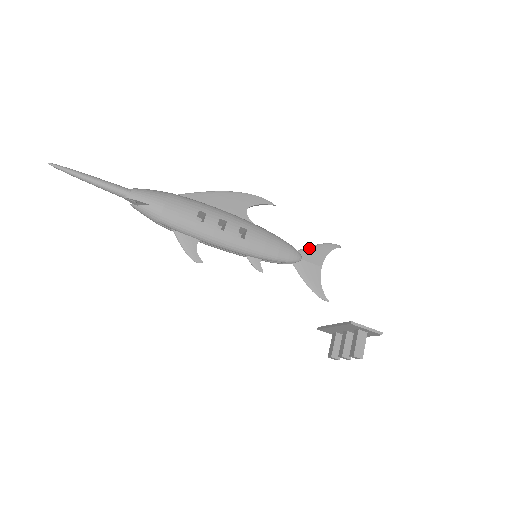
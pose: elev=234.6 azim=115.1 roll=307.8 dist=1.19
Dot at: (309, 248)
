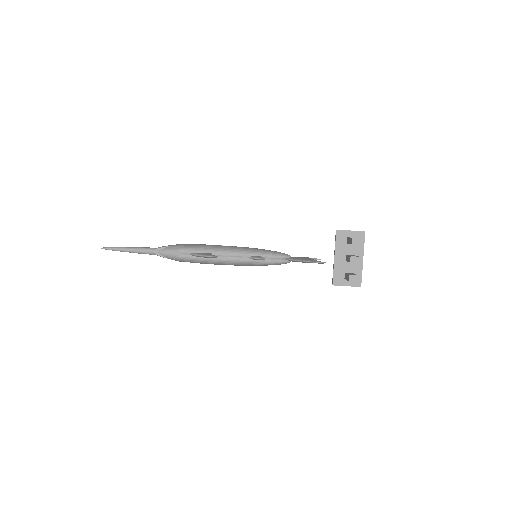
Dot at: occluded
